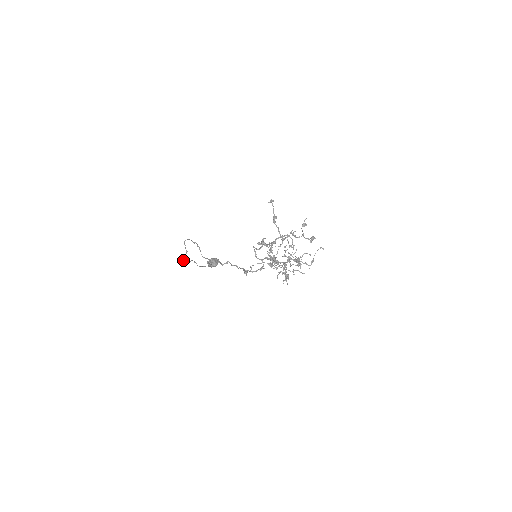
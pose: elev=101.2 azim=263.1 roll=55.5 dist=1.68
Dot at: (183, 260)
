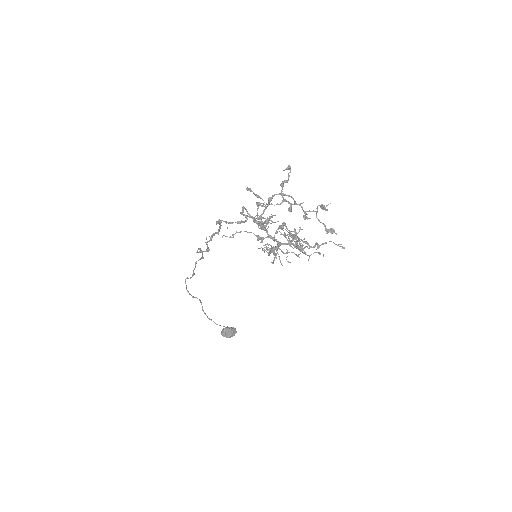
Dot at: (186, 287)
